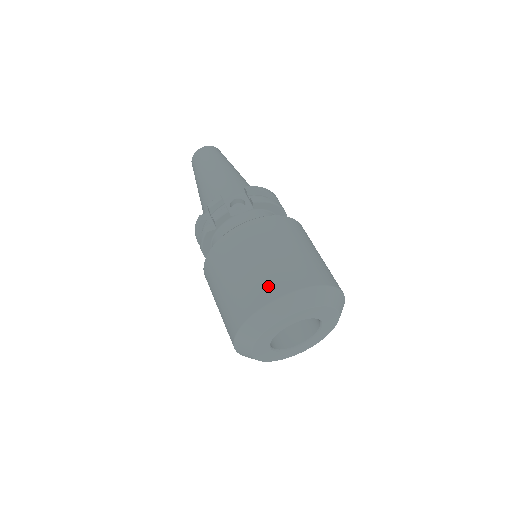
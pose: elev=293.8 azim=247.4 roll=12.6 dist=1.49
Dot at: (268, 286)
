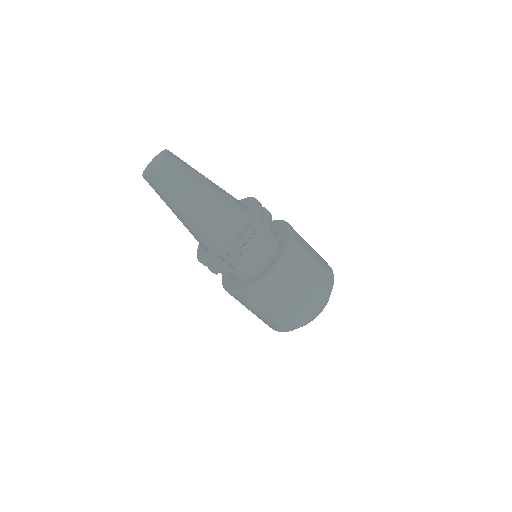
Dot at: (290, 323)
